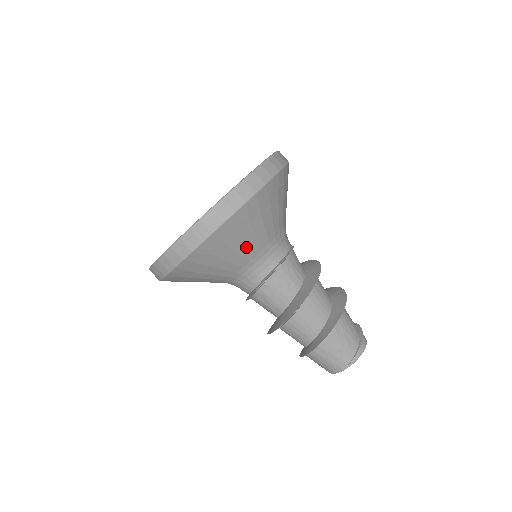
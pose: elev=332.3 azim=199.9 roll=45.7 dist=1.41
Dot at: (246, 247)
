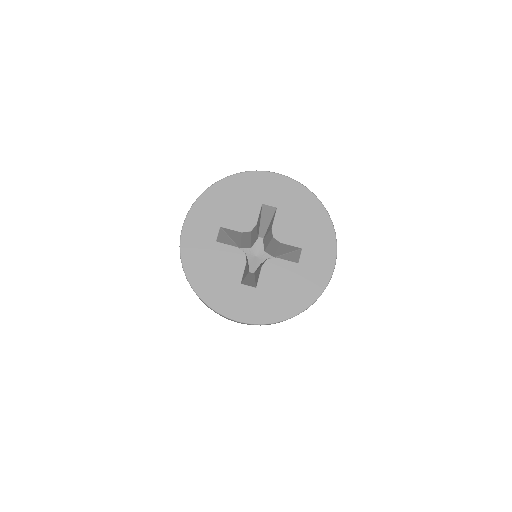
Dot at: occluded
